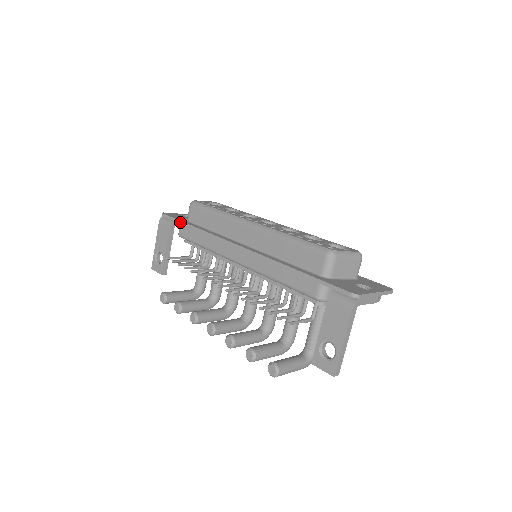
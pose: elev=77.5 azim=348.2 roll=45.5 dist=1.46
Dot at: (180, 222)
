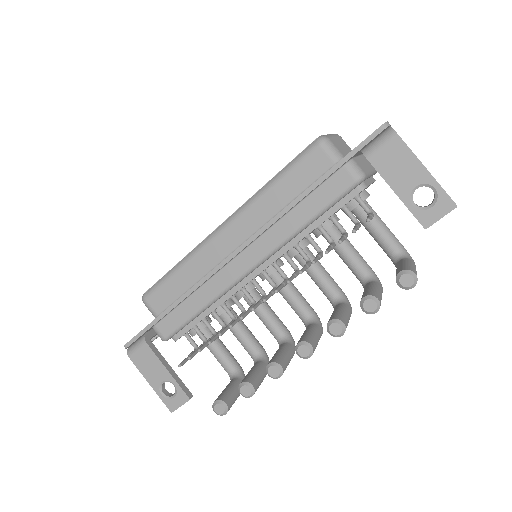
Dot at: (153, 323)
